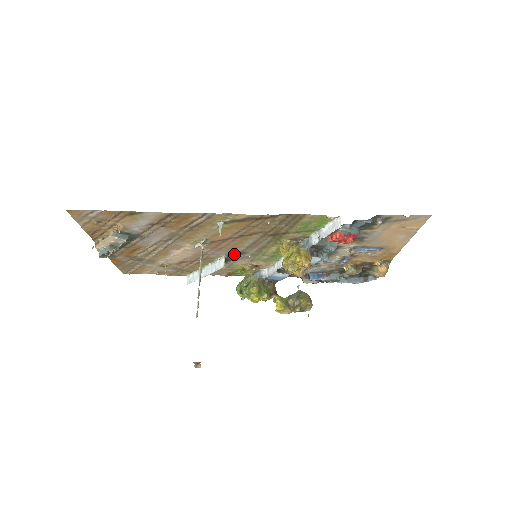
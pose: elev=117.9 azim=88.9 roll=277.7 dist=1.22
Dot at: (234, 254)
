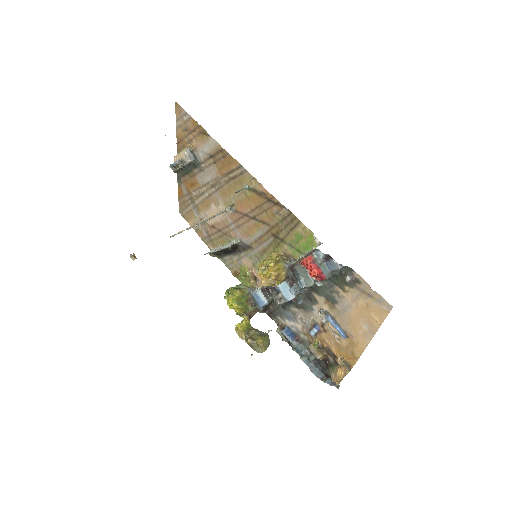
Dot at: (245, 244)
